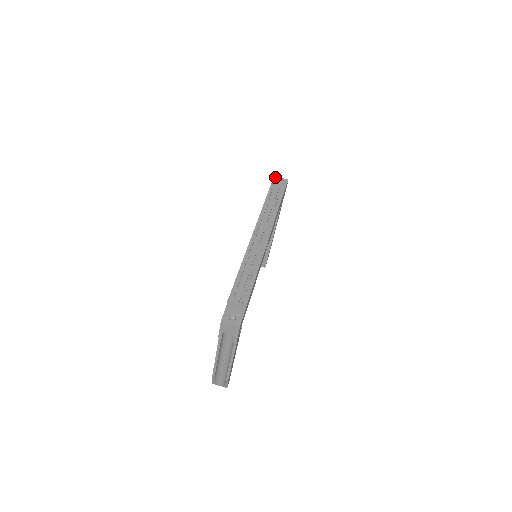
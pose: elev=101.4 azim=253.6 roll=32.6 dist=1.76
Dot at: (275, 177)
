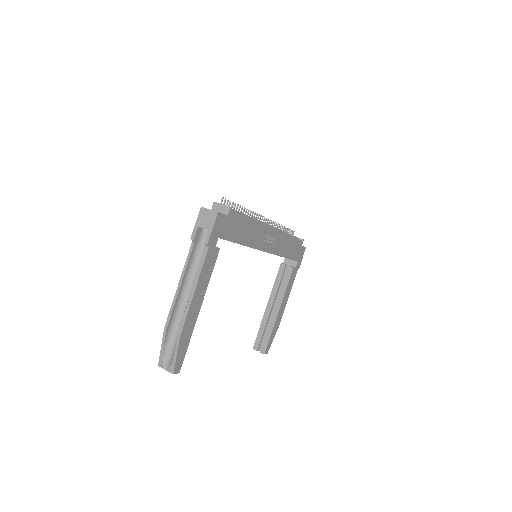
Dot at: occluded
